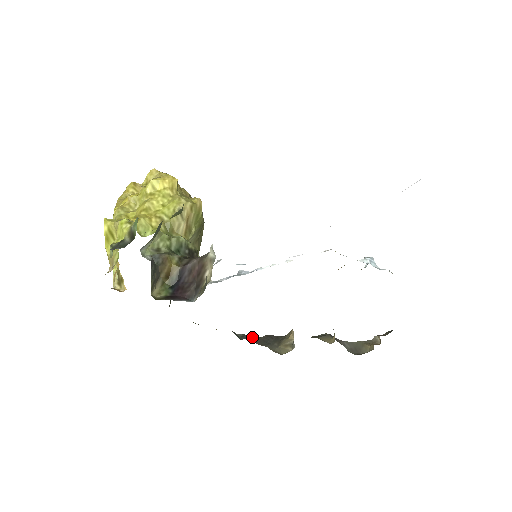
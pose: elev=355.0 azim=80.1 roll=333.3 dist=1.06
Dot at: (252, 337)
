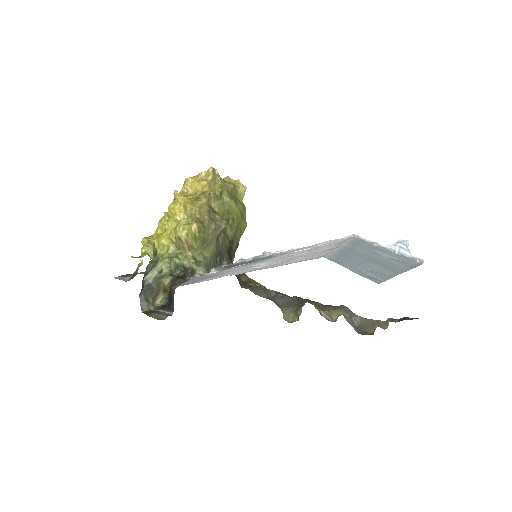
Dot at: (281, 298)
